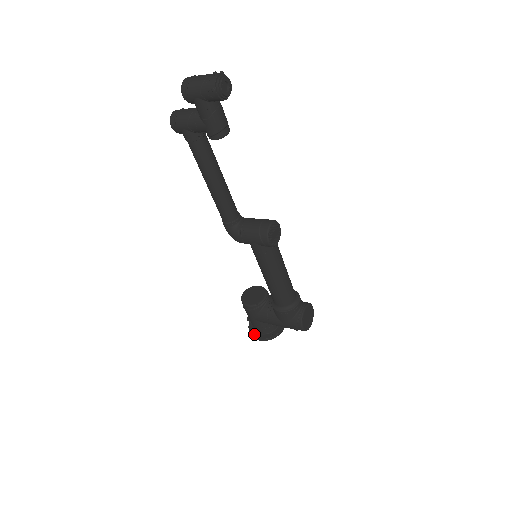
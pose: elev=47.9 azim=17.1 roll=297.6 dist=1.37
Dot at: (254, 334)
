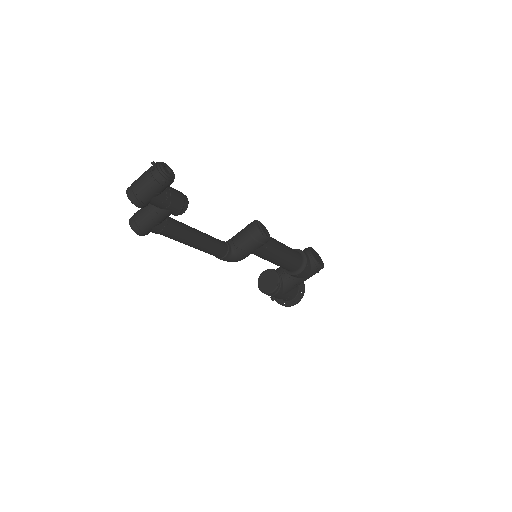
Dot at: (289, 304)
